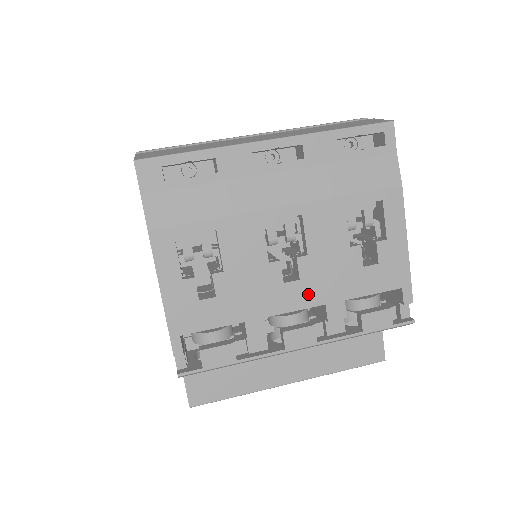
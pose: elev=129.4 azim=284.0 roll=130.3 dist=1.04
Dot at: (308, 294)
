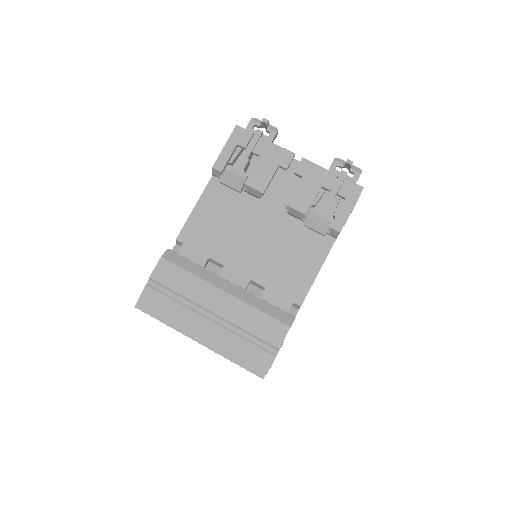
Dot at: occluded
